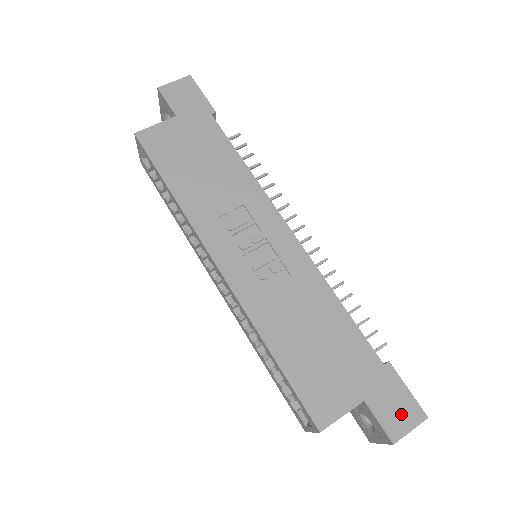
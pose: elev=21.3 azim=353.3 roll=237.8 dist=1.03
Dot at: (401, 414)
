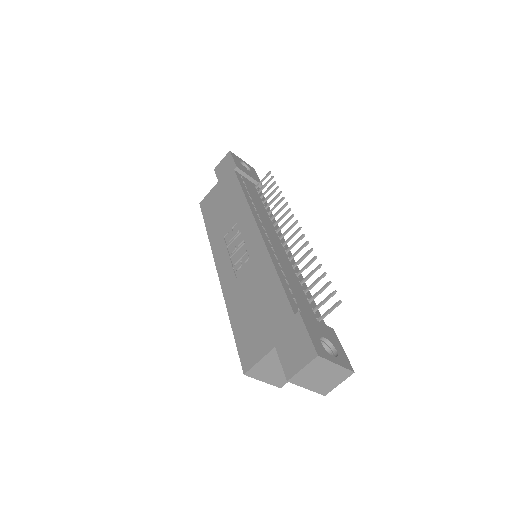
Dot at: (298, 355)
